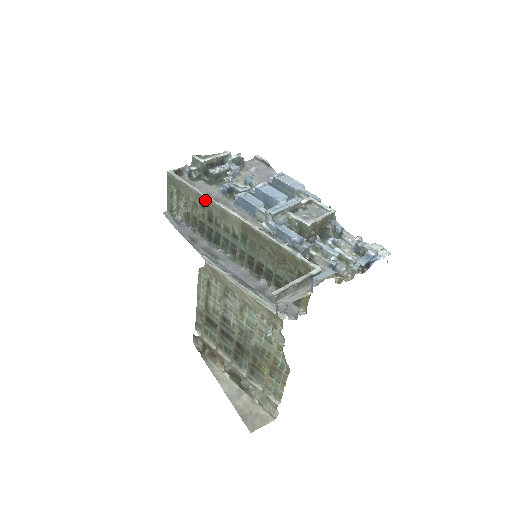
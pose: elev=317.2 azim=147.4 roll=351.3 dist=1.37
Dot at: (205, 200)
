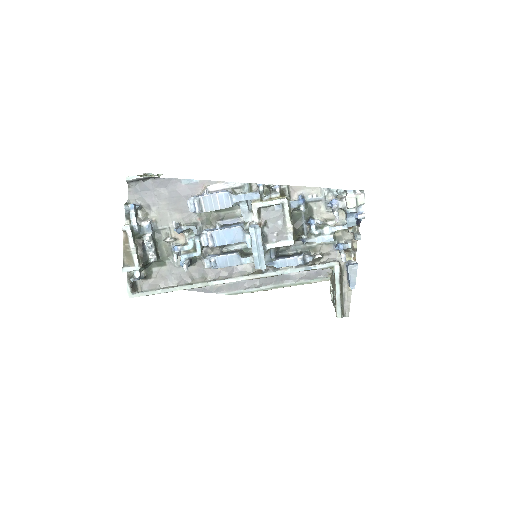
Dot at: occluded
